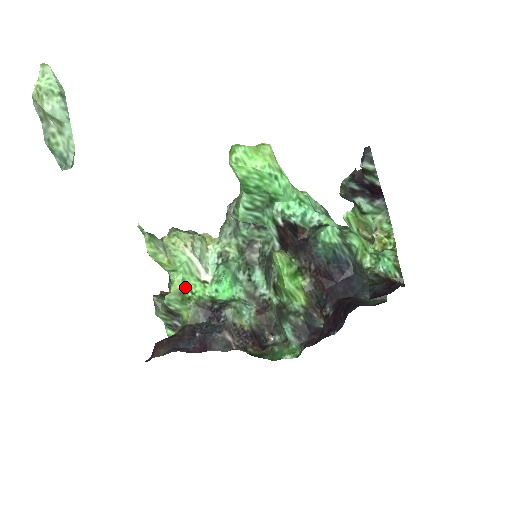
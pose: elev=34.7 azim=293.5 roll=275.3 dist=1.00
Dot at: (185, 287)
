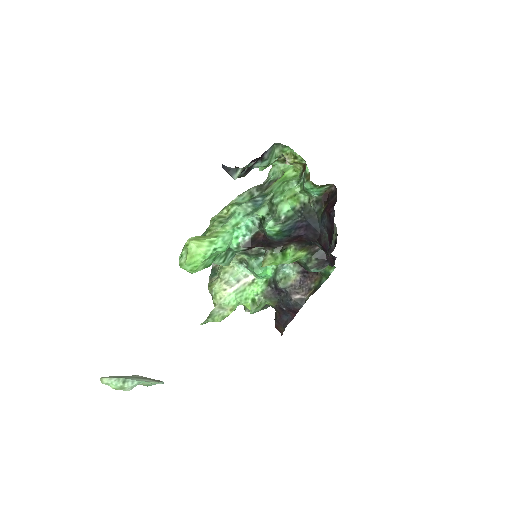
Dot at: (251, 299)
